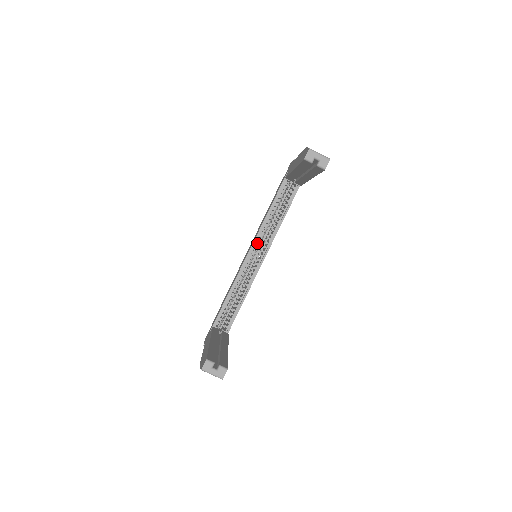
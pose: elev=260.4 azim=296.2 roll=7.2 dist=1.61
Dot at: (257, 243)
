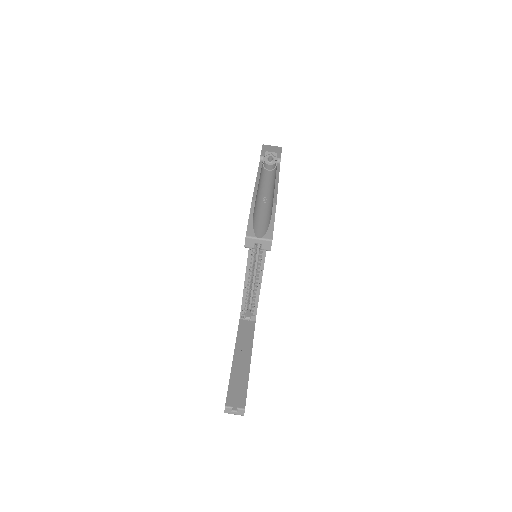
Dot at: occluded
